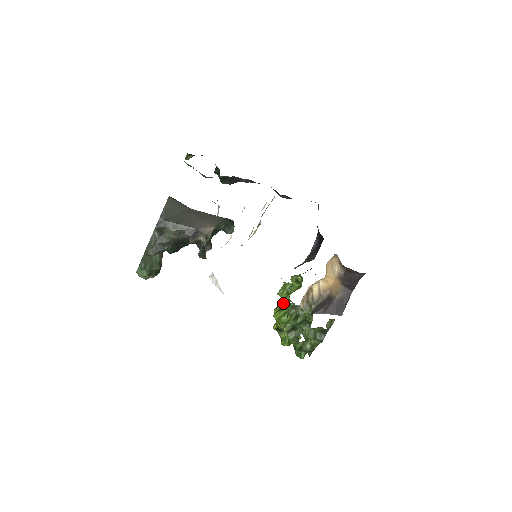
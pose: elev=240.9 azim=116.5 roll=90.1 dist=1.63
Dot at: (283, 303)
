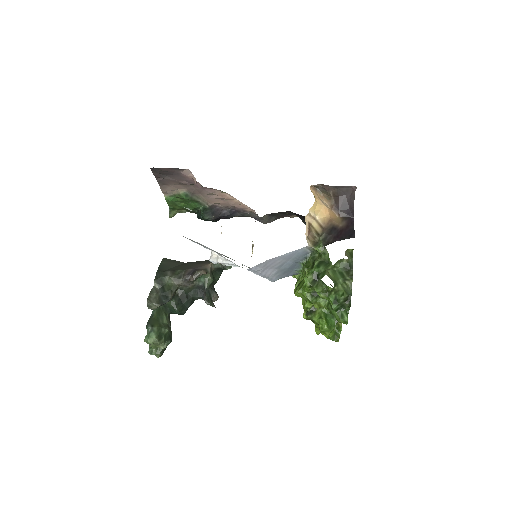
Dot at: occluded
